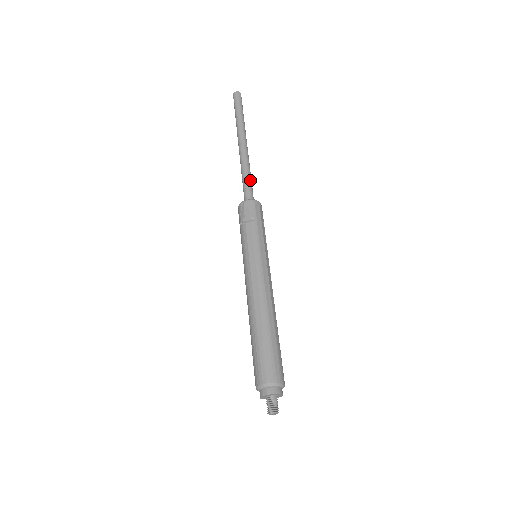
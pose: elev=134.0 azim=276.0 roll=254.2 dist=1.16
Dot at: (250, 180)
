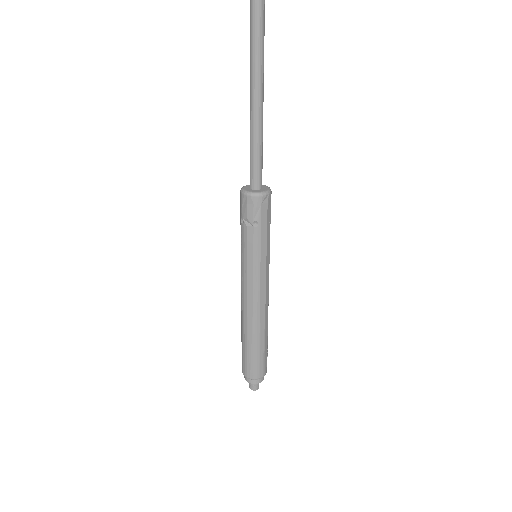
Dot at: (260, 152)
